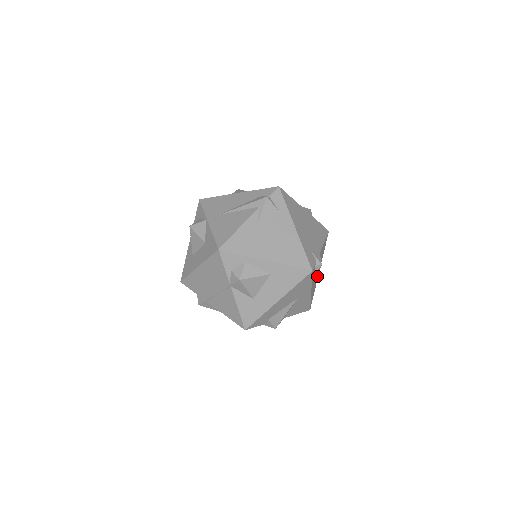
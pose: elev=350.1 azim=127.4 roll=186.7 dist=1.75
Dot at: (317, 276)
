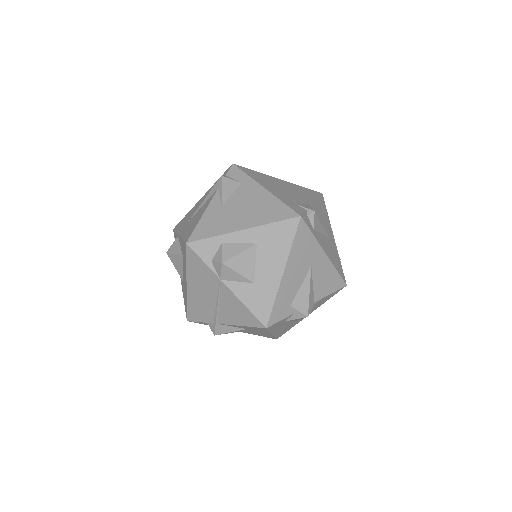
Dot at: (332, 243)
